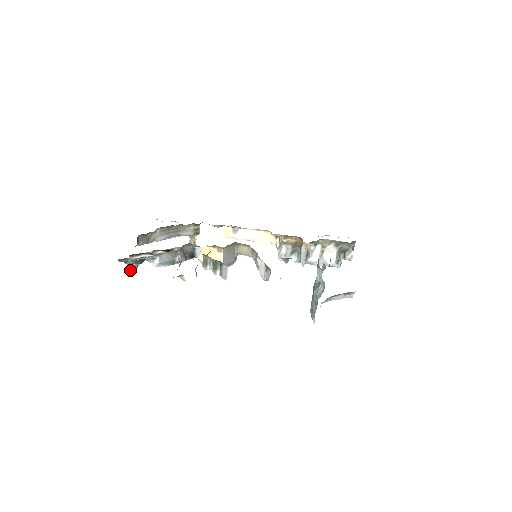
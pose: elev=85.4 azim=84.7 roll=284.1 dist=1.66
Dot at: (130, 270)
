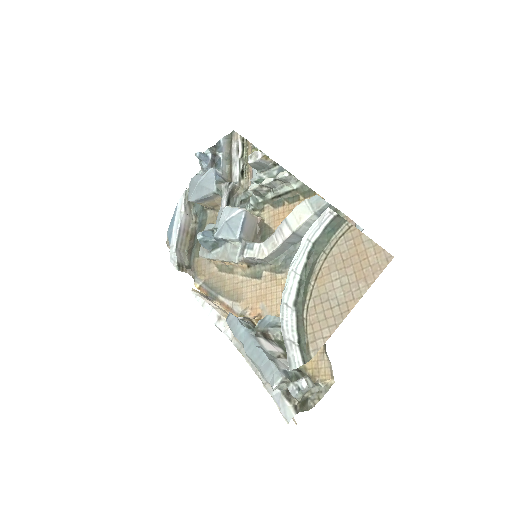
Dot at: (198, 152)
